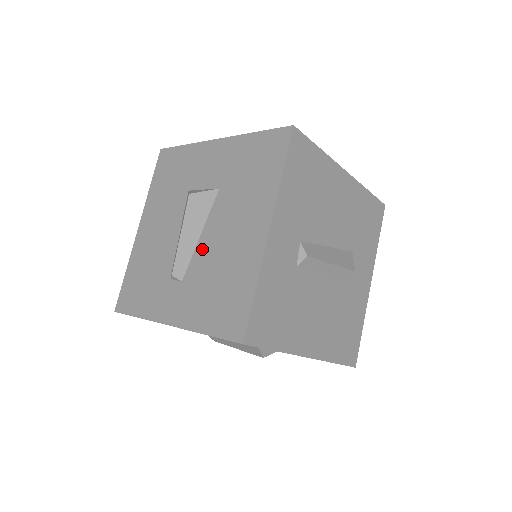
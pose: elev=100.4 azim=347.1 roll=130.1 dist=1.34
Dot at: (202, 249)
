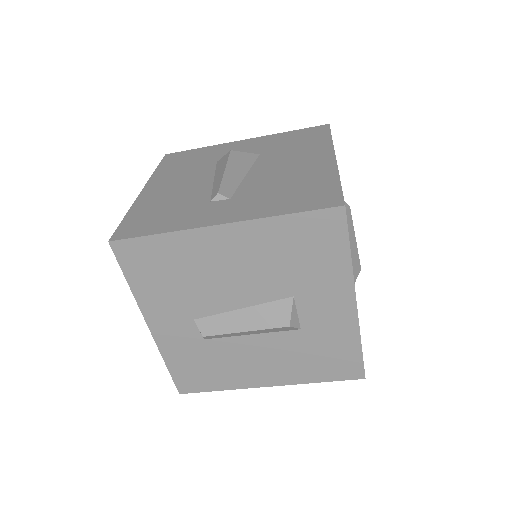
Dot at: (253, 179)
